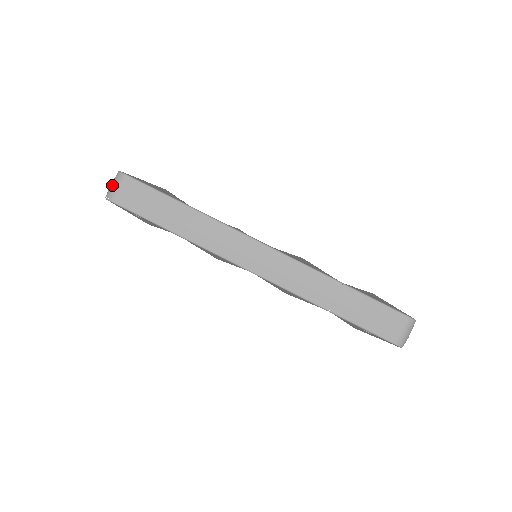
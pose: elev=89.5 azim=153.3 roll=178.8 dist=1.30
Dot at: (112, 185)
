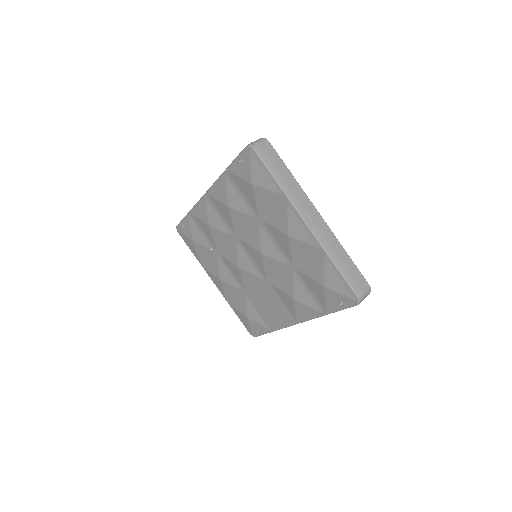
Dot at: occluded
